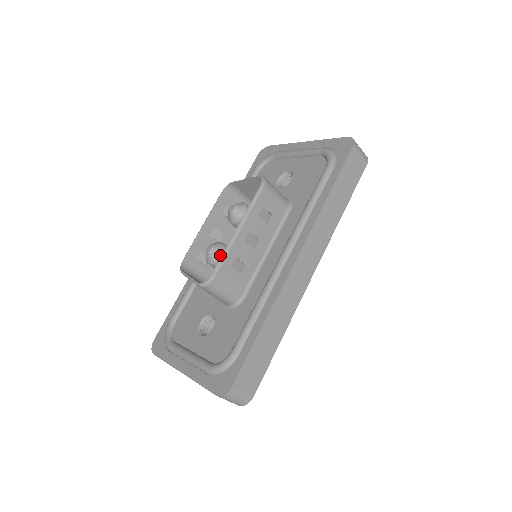
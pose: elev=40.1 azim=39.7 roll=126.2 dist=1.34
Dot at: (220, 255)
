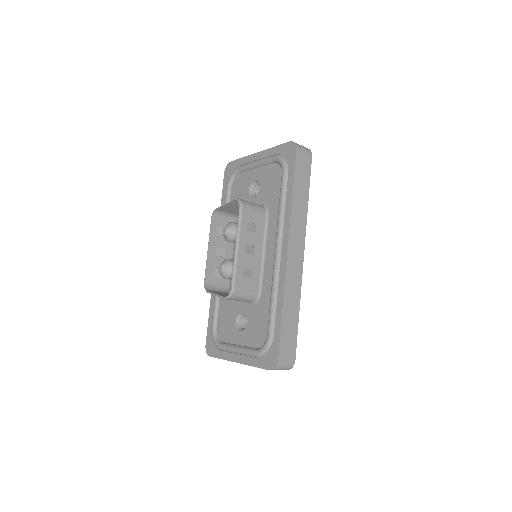
Dot at: (231, 269)
